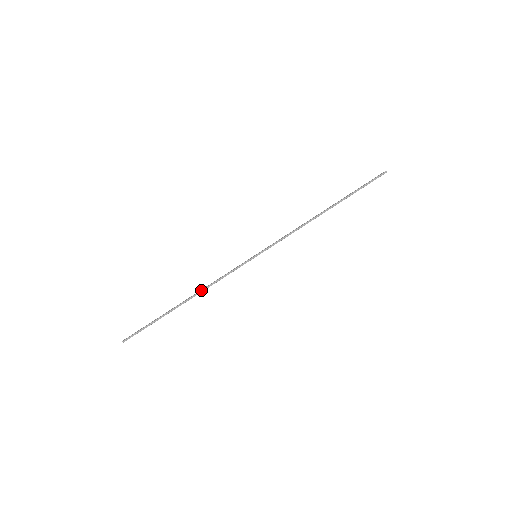
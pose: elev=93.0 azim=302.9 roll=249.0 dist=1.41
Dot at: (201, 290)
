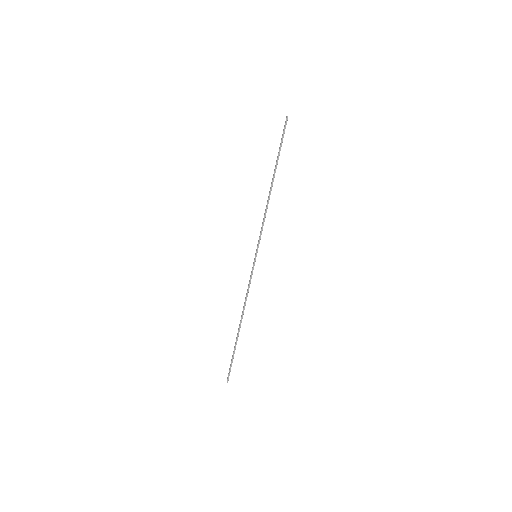
Dot at: (243, 309)
